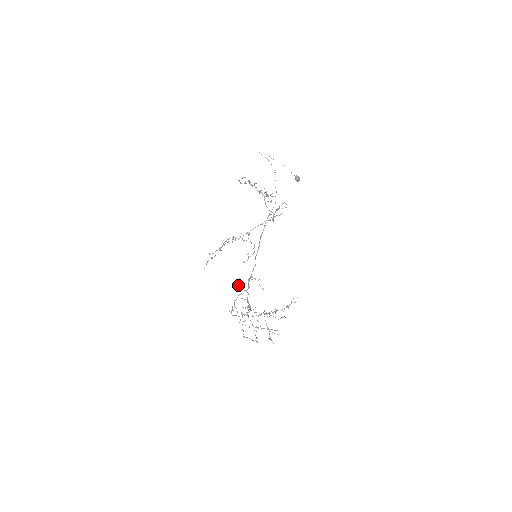
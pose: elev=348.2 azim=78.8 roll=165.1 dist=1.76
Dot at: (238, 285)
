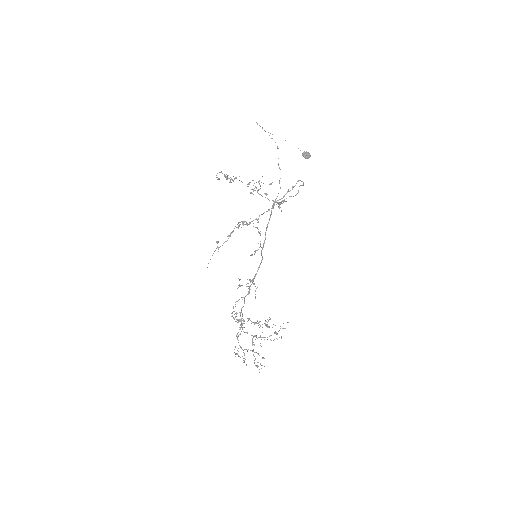
Dot at: (237, 288)
